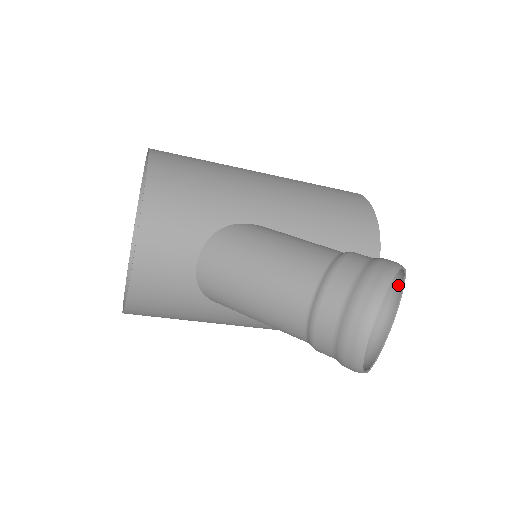
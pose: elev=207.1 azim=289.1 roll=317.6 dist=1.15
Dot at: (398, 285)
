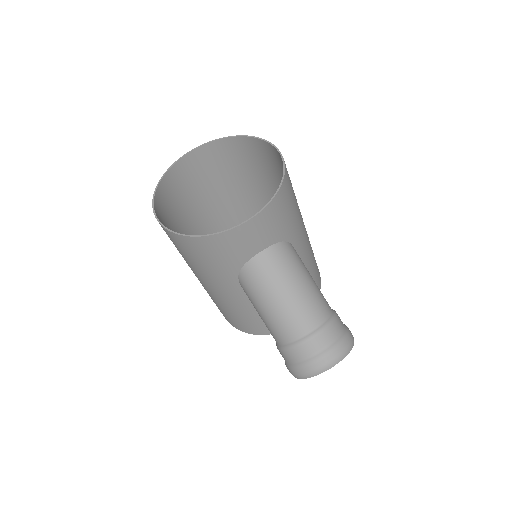
Dot at: occluded
